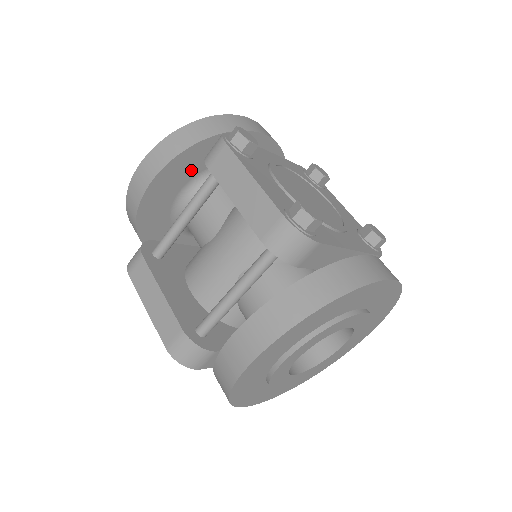
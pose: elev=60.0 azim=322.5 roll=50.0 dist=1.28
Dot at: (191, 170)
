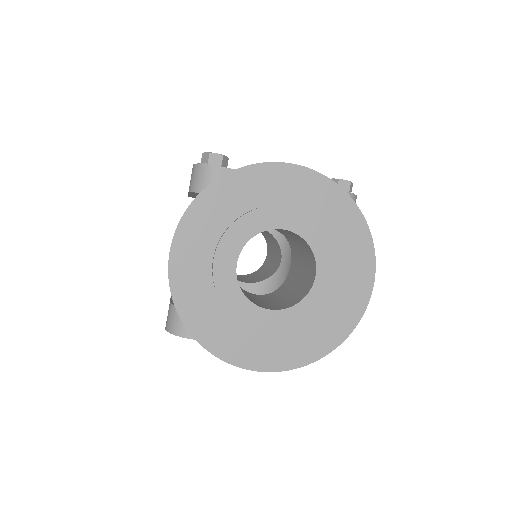
Dot at: occluded
